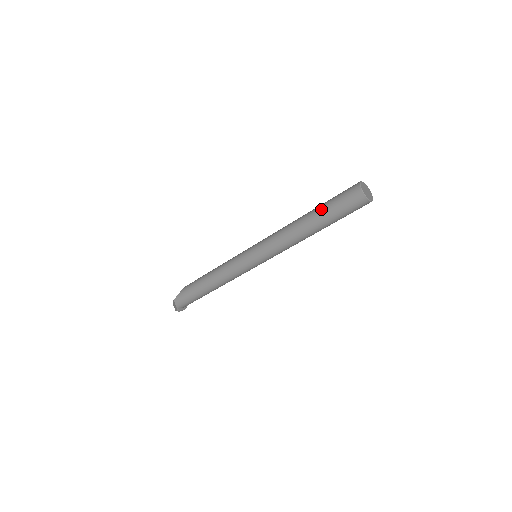
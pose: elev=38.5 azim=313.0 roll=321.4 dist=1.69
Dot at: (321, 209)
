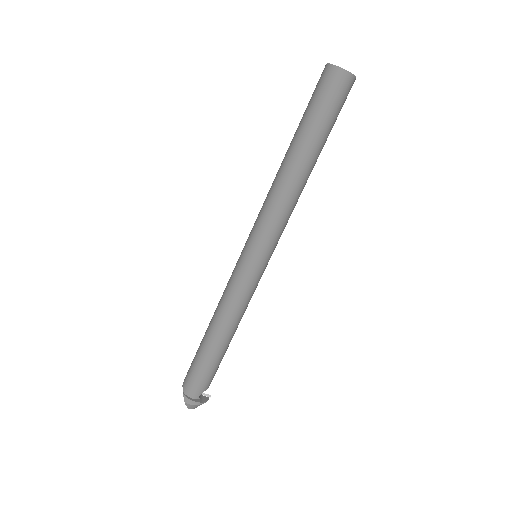
Dot at: occluded
